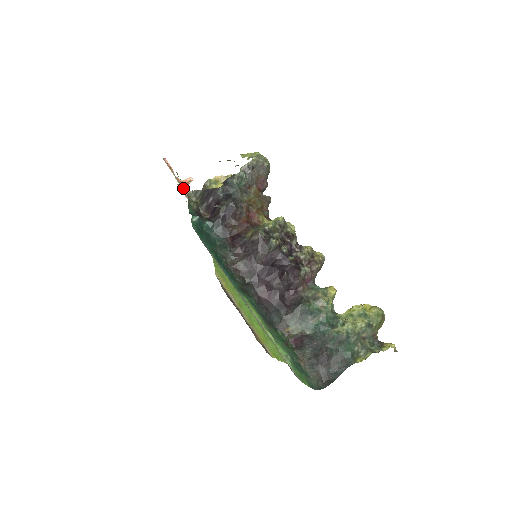
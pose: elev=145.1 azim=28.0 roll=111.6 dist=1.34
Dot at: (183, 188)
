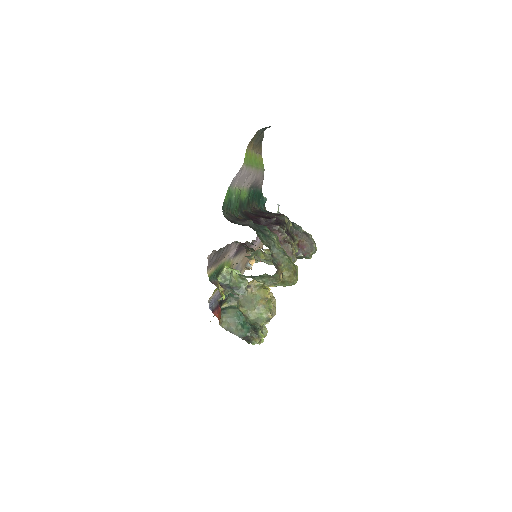
Dot at: (257, 249)
